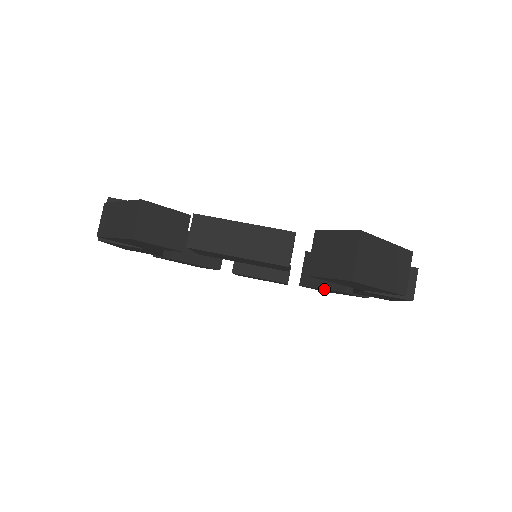
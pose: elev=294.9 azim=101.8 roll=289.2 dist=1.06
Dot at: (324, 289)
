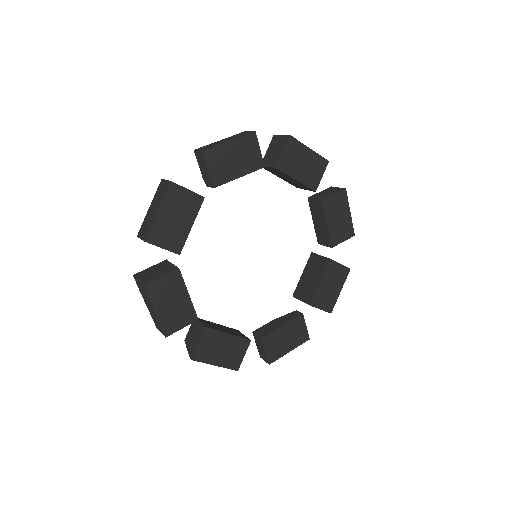
Dot at: (321, 279)
